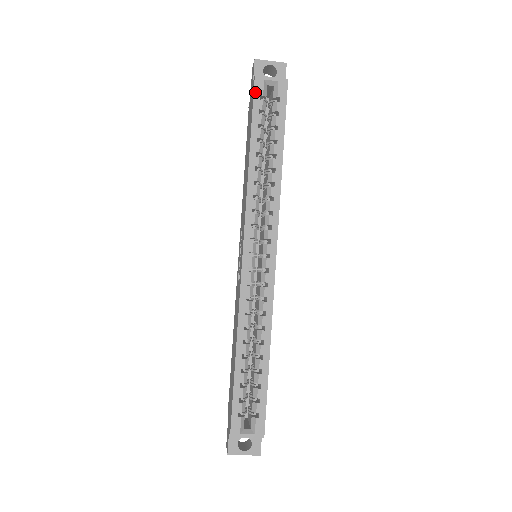
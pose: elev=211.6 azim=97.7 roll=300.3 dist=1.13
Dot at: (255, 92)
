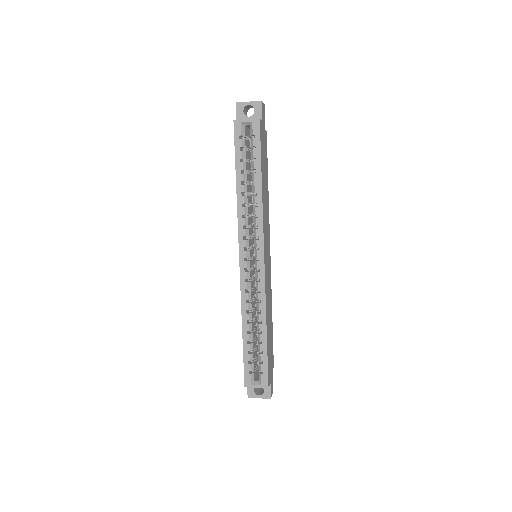
Dot at: (235, 134)
